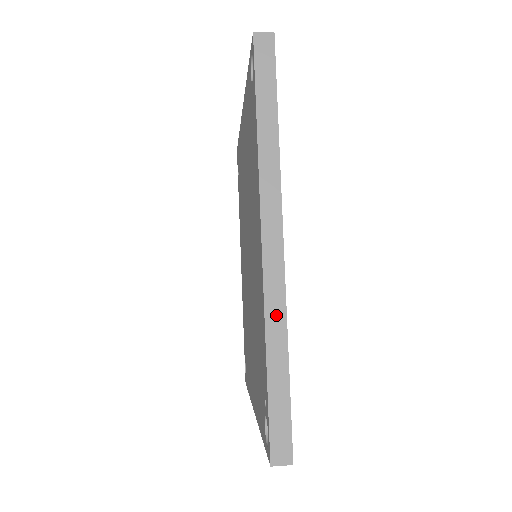
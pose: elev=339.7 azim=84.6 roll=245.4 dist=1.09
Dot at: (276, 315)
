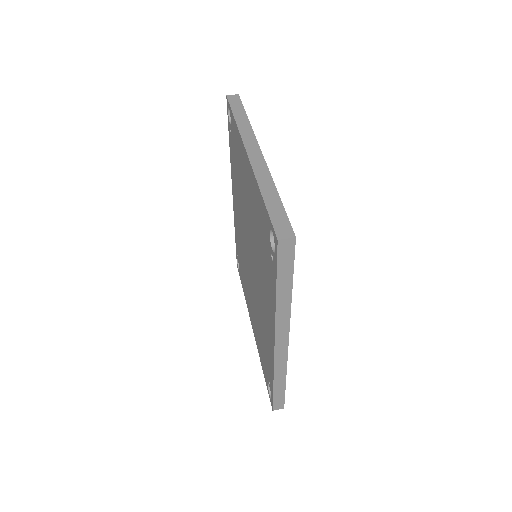
Dot at: (281, 369)
